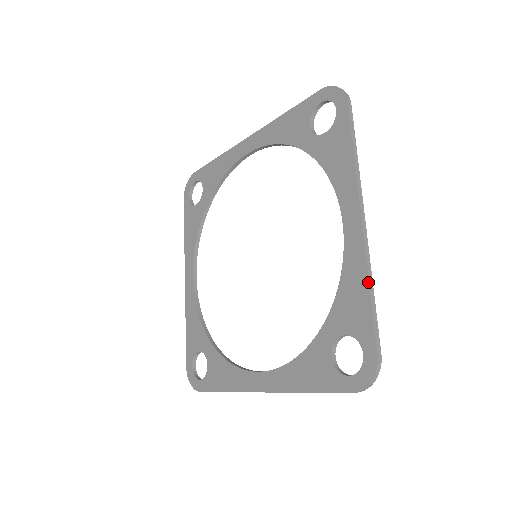
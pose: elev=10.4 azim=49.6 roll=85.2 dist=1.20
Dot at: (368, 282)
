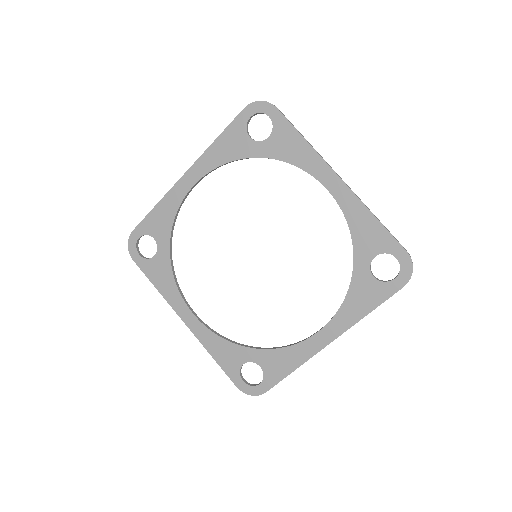
Dot at: occluded
